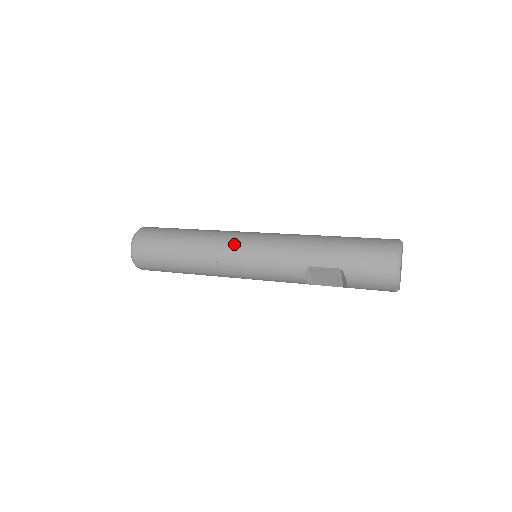
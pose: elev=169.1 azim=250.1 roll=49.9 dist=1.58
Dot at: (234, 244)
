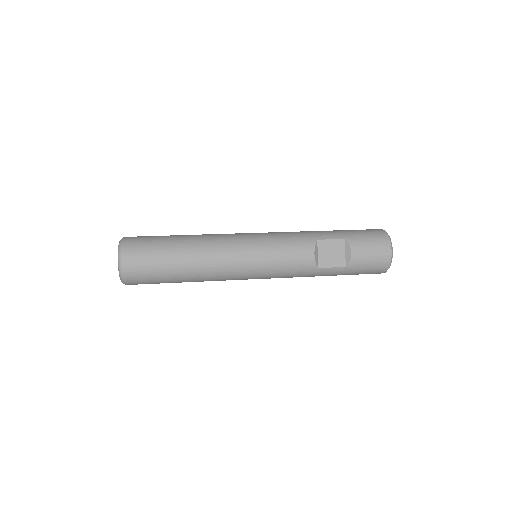
Dot at: (241, 233)
